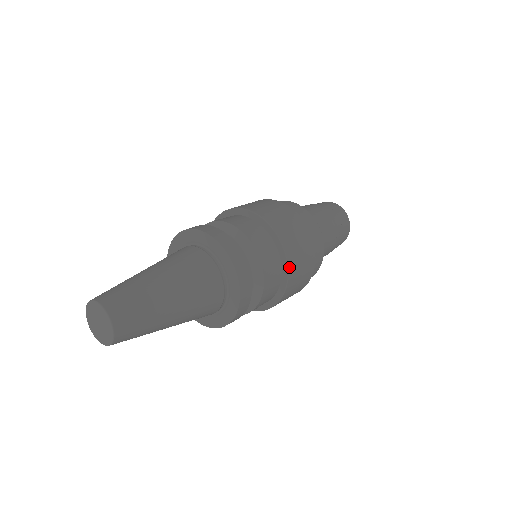
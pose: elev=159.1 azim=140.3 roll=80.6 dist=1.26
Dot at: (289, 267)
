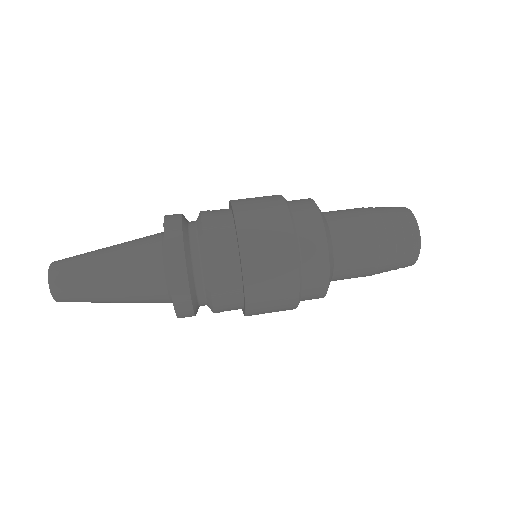
Dot at: (248, 306)
